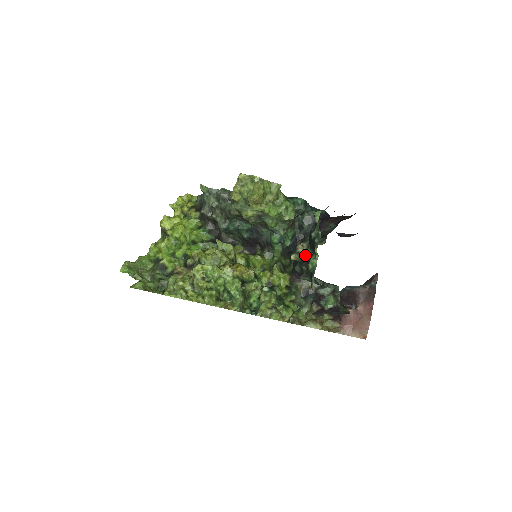
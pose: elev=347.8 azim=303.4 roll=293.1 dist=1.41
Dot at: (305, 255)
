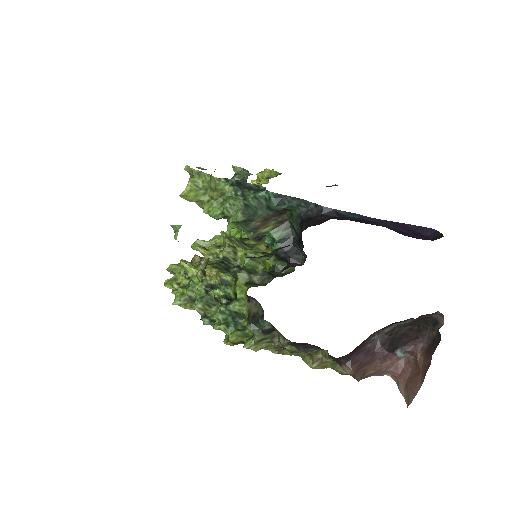
Dot at: (205, 274)
